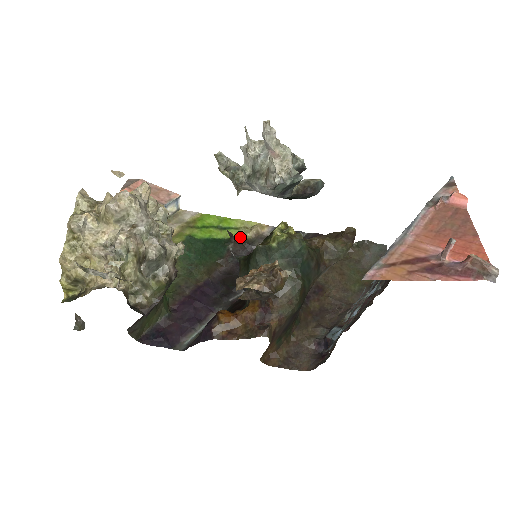
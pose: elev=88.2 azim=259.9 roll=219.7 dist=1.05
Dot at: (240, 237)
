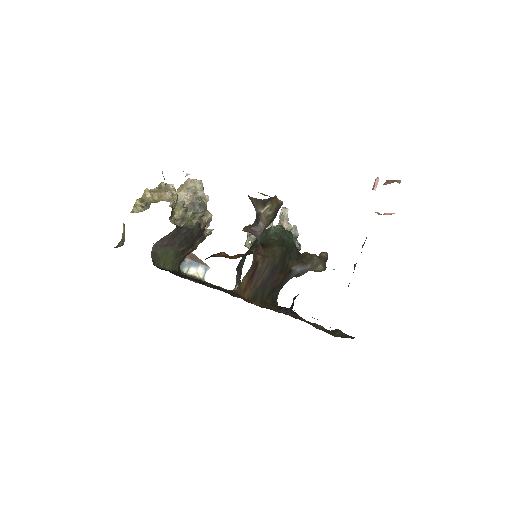
Dot at: occluded
